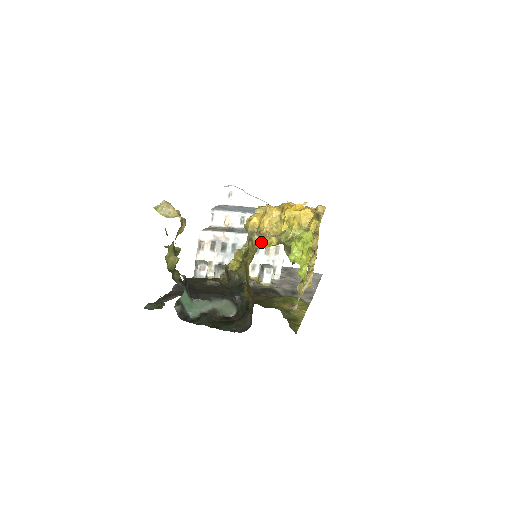
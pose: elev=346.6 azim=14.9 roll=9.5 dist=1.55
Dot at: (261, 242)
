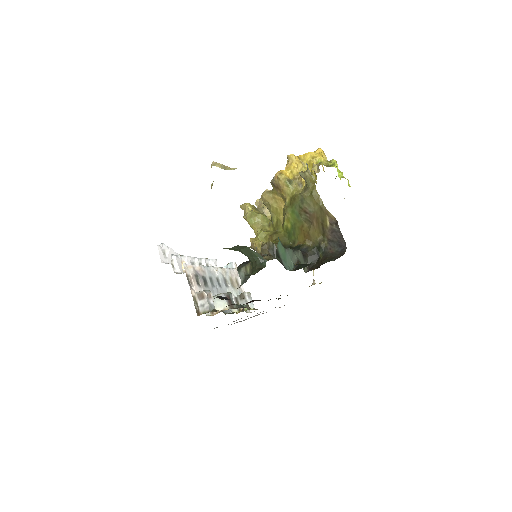
Dot at: (314, 170)
